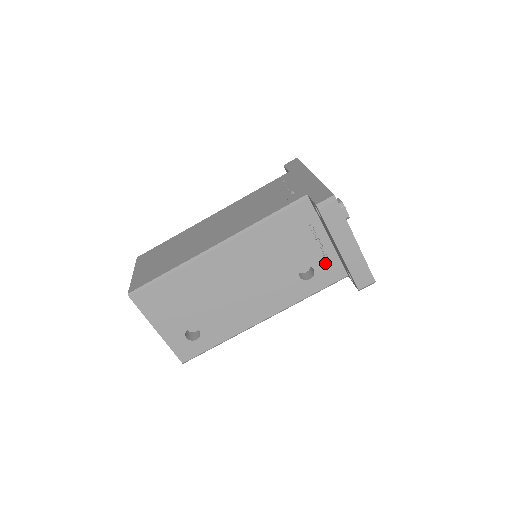
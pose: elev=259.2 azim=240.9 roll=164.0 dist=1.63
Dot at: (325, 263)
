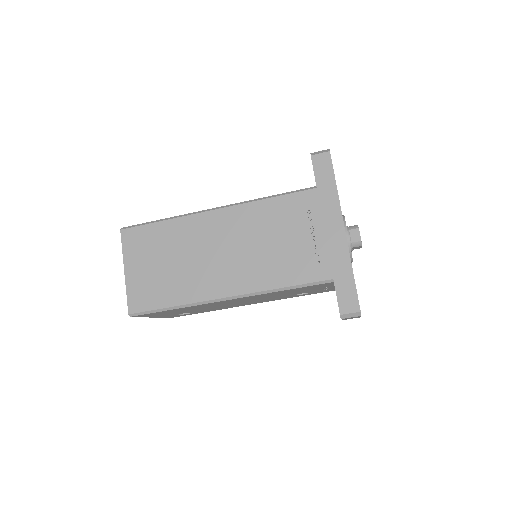
Dot at: (323, 290)
